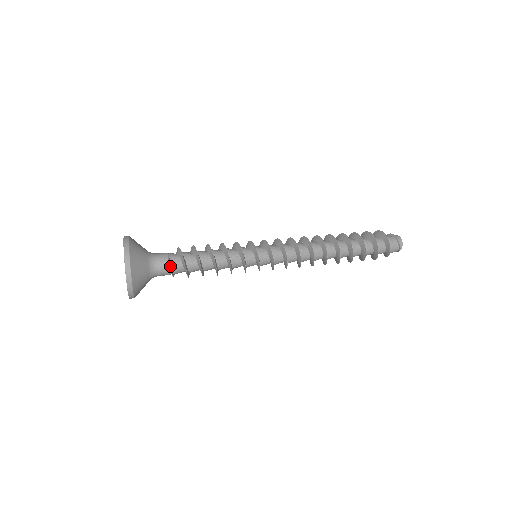
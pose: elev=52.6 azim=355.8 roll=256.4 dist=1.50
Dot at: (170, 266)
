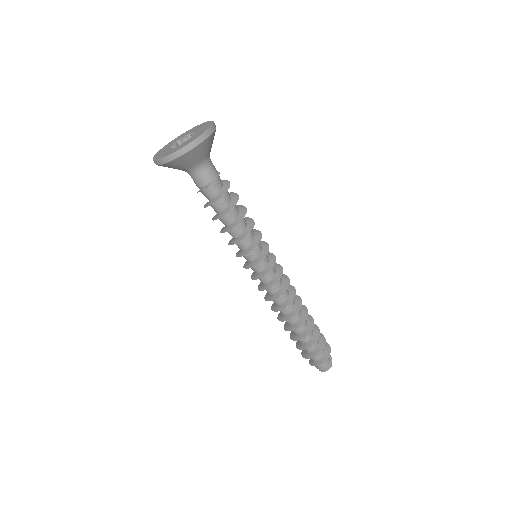
Dot at: (214, 181)
